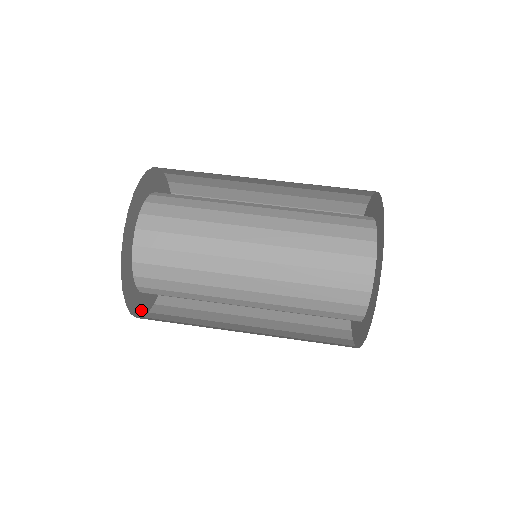
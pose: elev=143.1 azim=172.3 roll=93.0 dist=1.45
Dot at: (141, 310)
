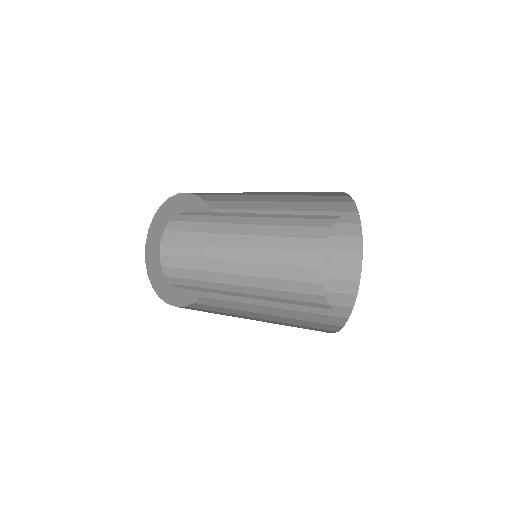
Dot at: (182, 301)
